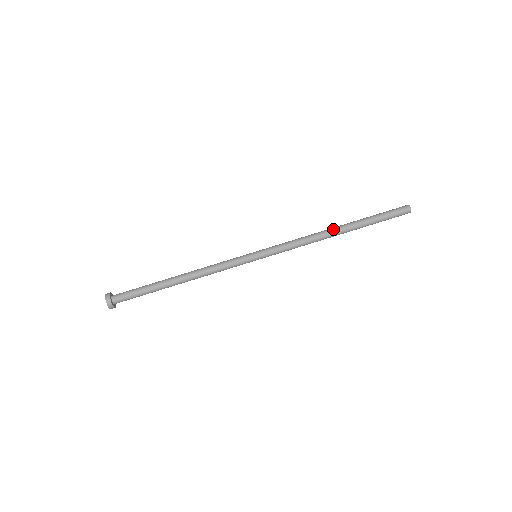
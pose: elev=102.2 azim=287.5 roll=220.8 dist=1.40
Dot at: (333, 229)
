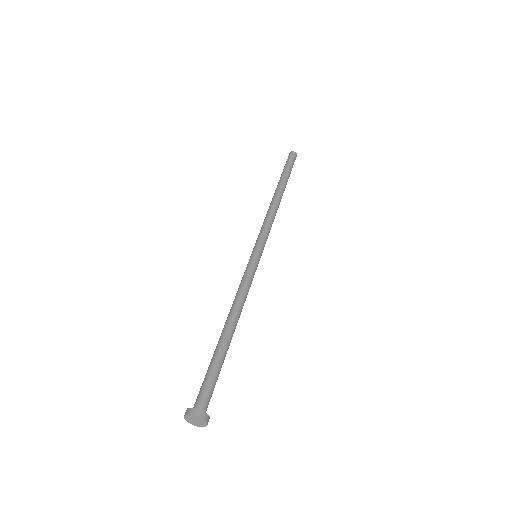
Dot at: (275, 195)
